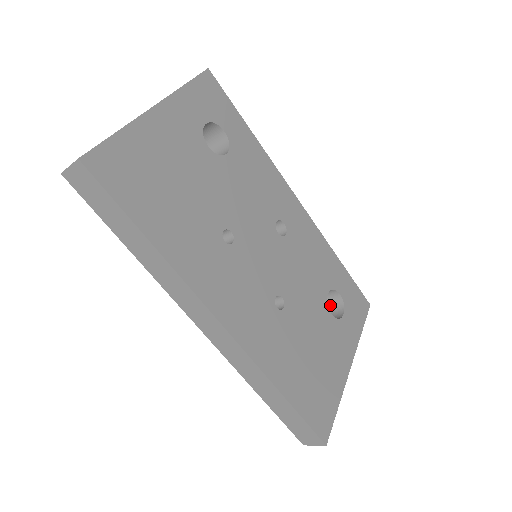
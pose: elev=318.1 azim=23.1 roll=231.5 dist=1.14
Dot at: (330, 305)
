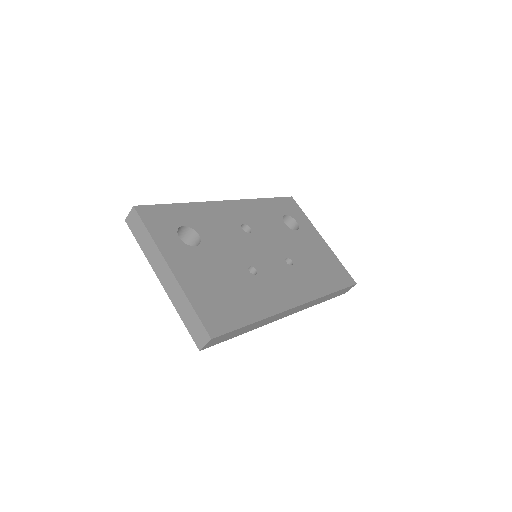
Dot at: occluded
